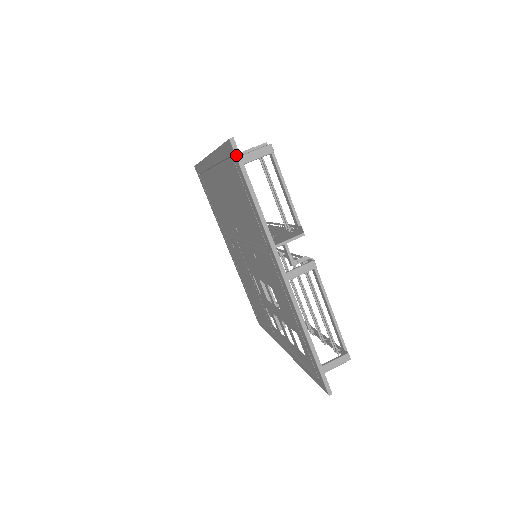
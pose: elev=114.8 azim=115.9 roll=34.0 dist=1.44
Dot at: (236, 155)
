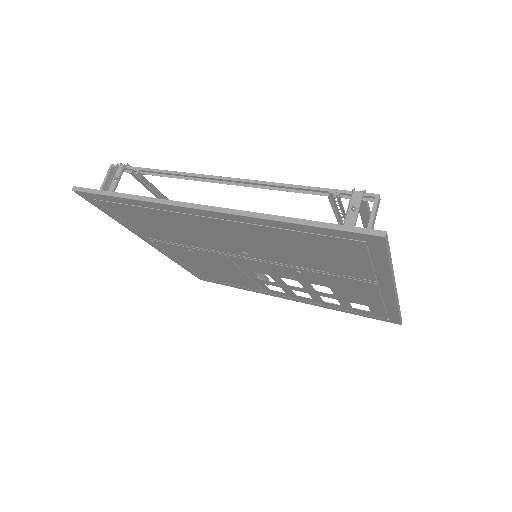
Dot at: (387, 245)
